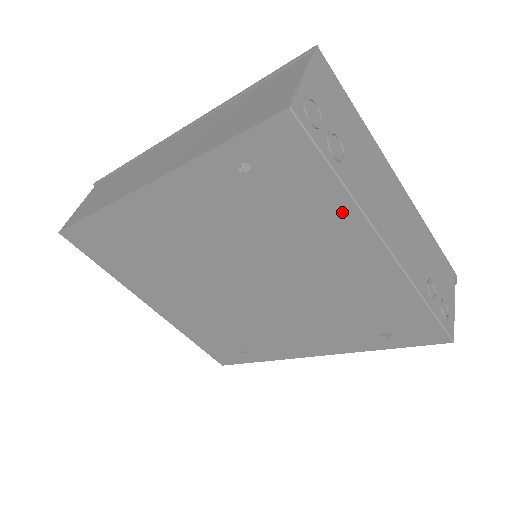
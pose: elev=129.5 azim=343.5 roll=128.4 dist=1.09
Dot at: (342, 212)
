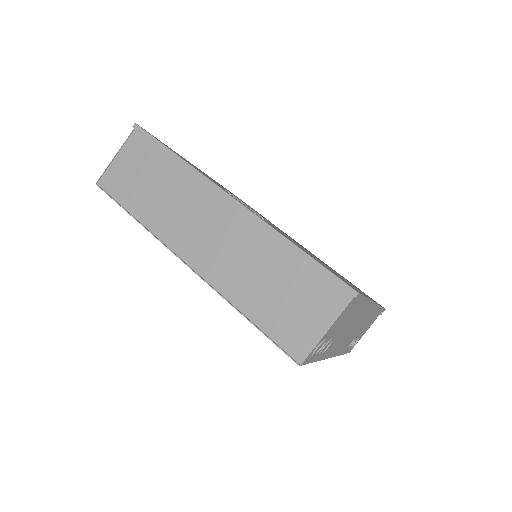
Dot at: occluded
